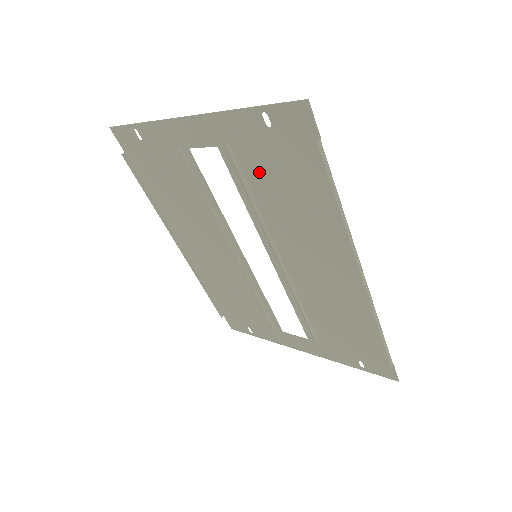
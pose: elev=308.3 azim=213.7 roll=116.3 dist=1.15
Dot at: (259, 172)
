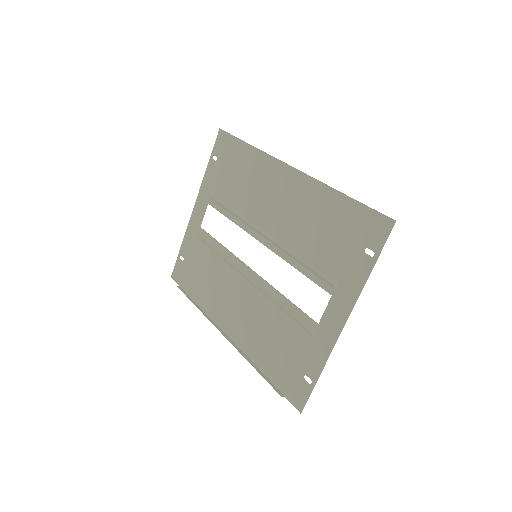
Dot at: (225, 188)
